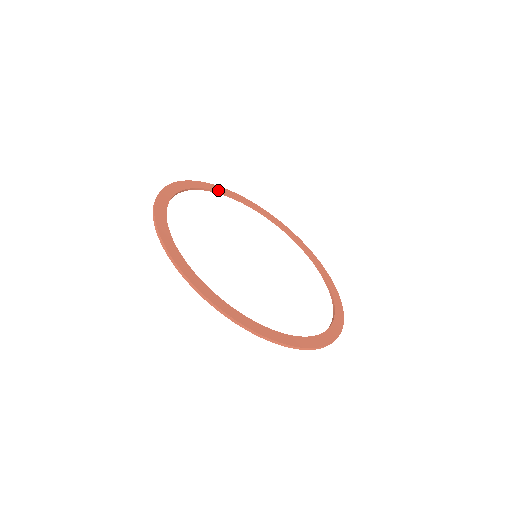
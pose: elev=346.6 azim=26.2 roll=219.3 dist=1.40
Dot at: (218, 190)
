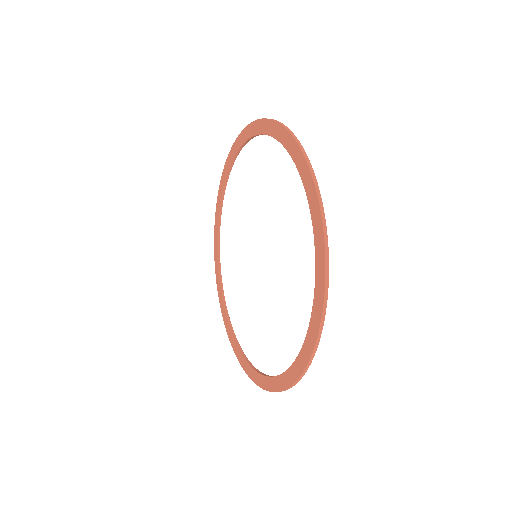
Dot at: (241, 147)
